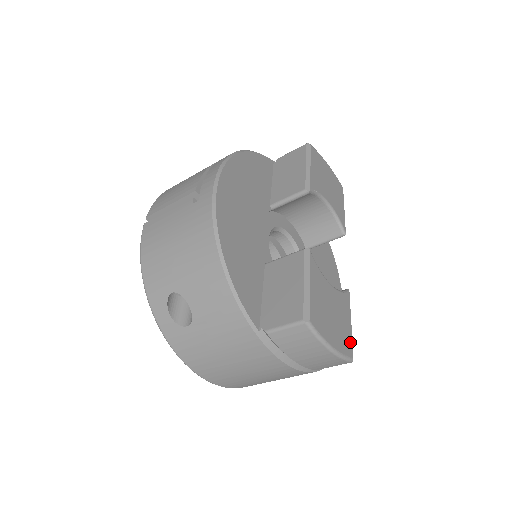
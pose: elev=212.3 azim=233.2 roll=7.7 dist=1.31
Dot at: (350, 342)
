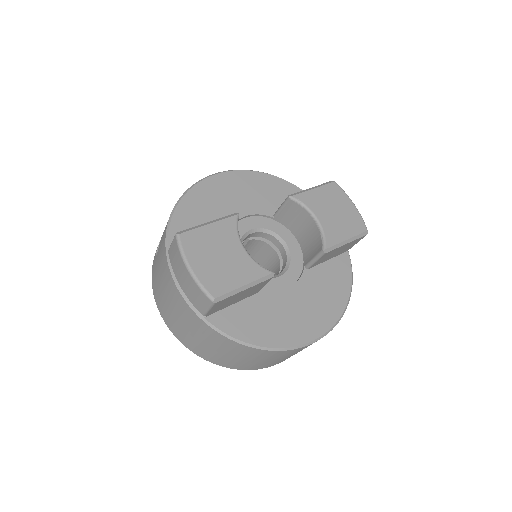
Dot at: (224, 289)
